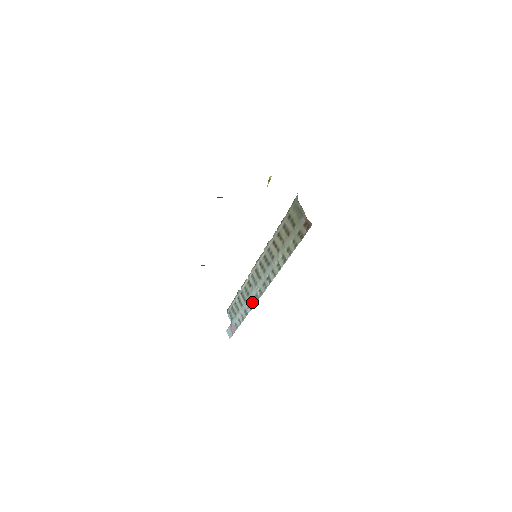
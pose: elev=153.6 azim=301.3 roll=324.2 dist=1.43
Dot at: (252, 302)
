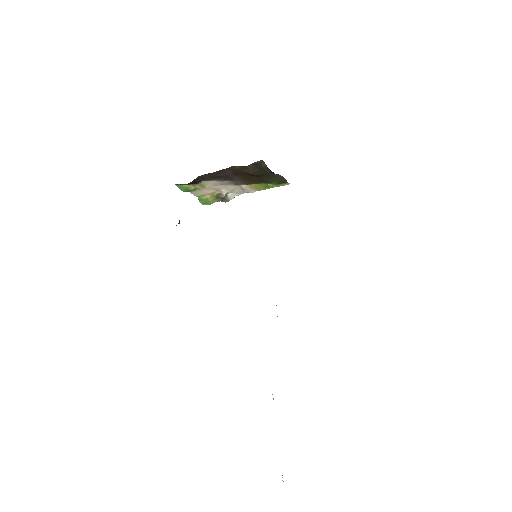
Dot at: occluded
